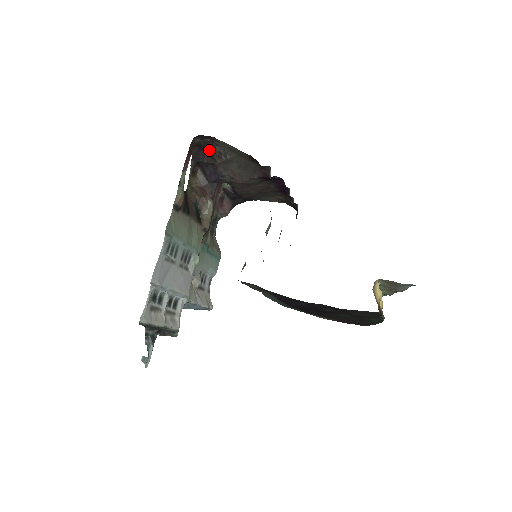
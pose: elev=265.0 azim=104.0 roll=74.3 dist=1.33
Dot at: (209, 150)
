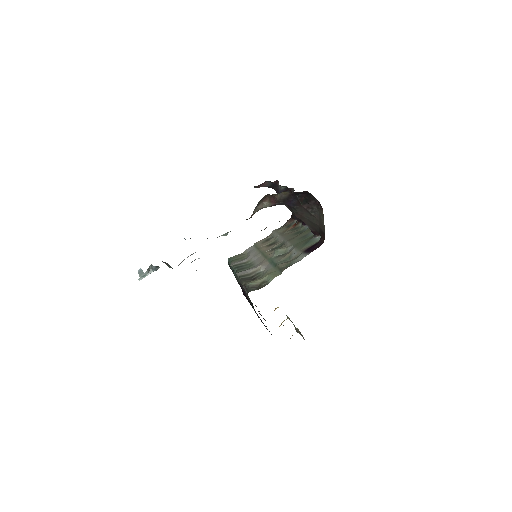
Dot at: (309, 200)
